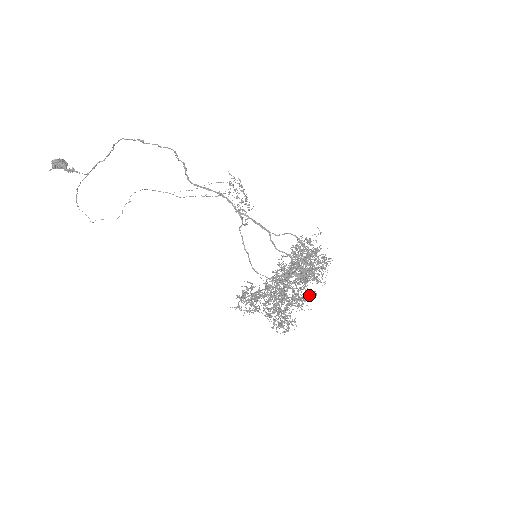
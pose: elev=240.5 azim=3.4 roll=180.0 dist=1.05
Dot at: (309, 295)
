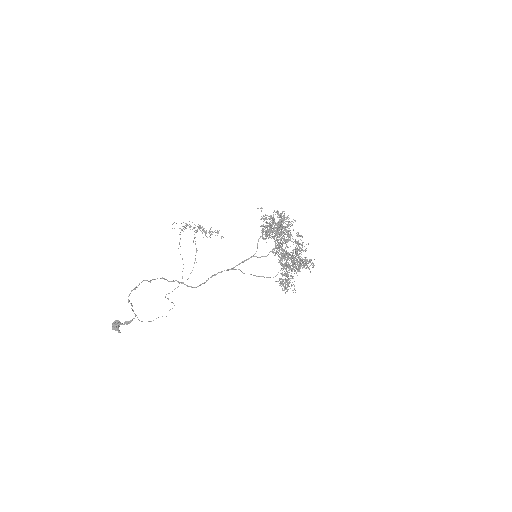
Dot at: occluded
